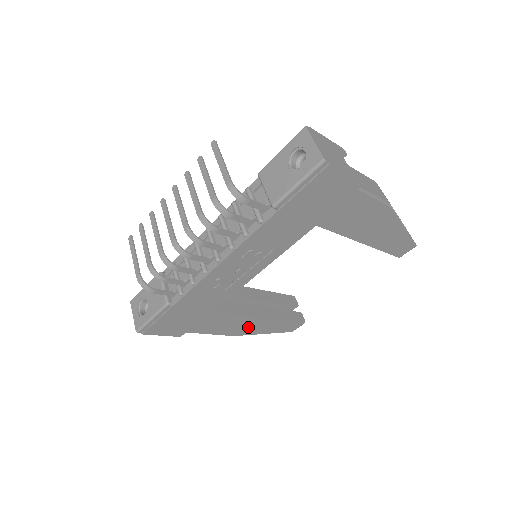
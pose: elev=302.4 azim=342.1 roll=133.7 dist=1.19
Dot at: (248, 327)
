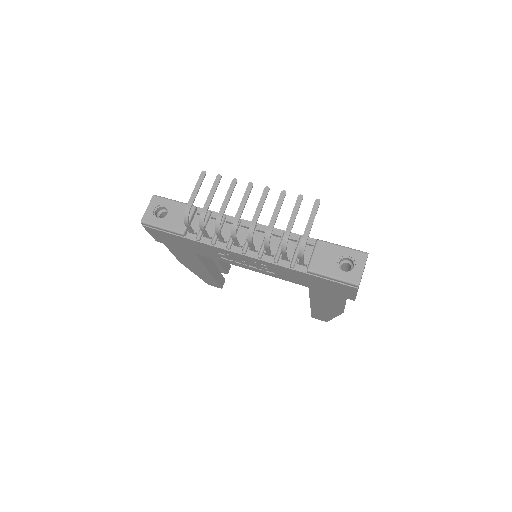
Dot at: (195, 267)
